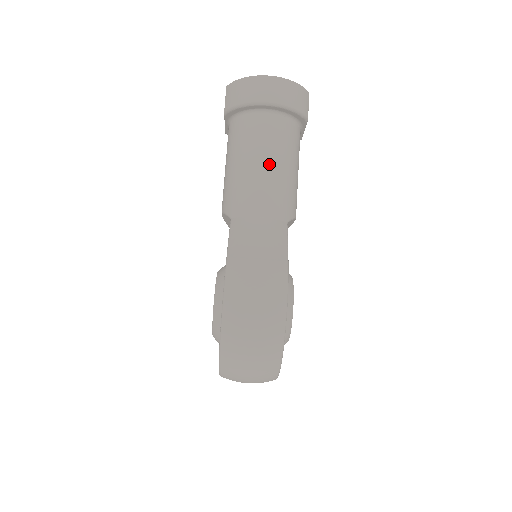
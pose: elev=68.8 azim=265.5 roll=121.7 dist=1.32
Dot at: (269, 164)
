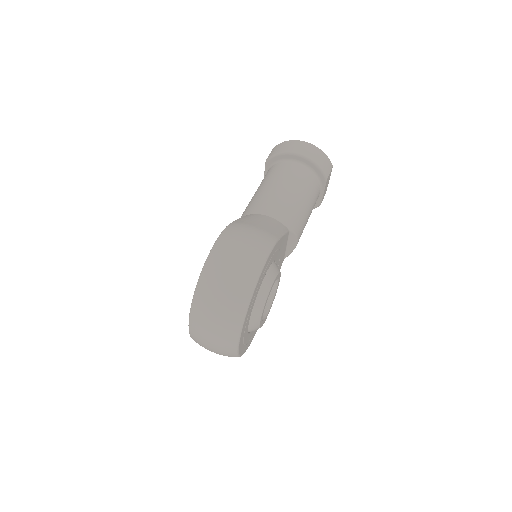
Dot at: (287, 189)
